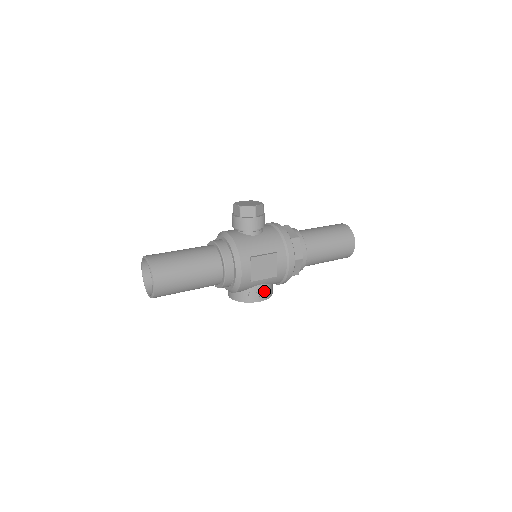
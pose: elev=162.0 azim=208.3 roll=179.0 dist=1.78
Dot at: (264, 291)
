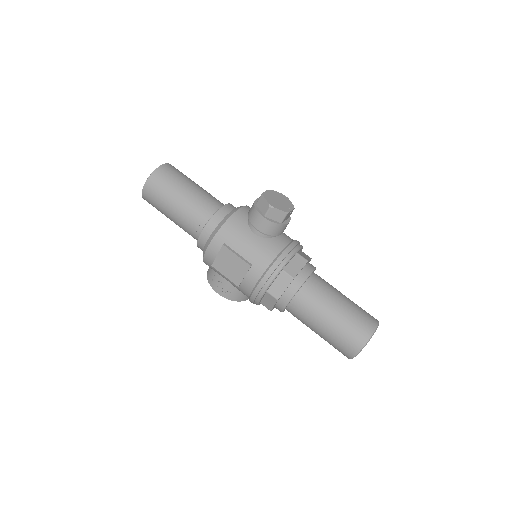
Dot at: (226, 288)
